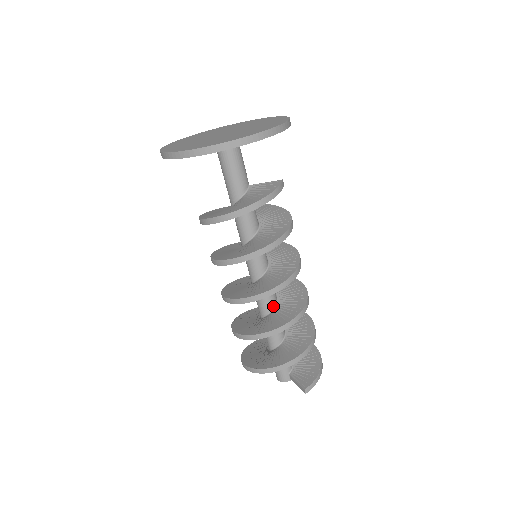
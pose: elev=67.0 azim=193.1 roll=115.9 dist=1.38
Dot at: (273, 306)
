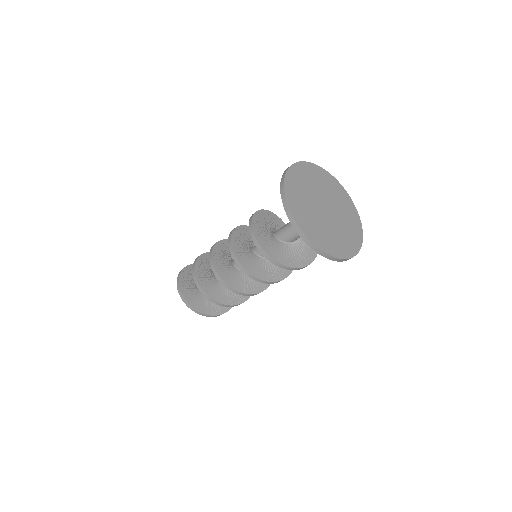
Dot at: occluded
